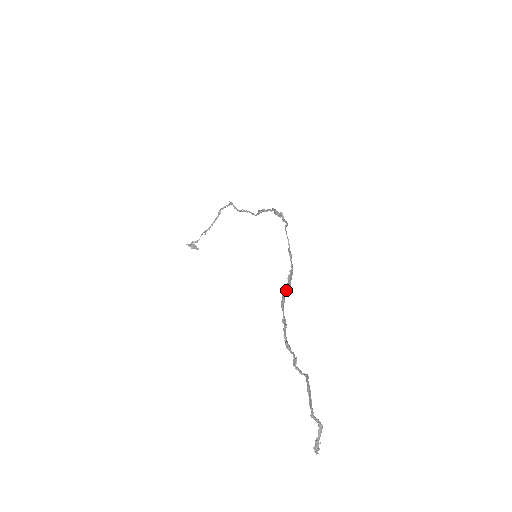
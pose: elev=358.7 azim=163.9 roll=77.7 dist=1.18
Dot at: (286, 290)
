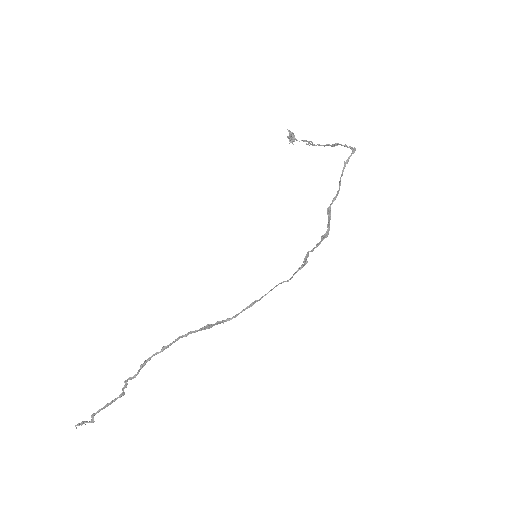
Dot at: (202, 328)
